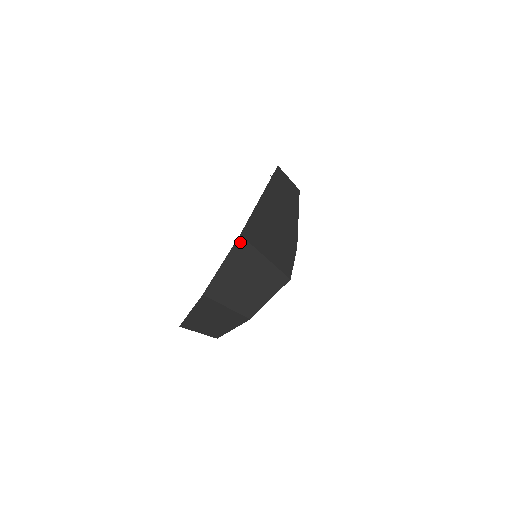
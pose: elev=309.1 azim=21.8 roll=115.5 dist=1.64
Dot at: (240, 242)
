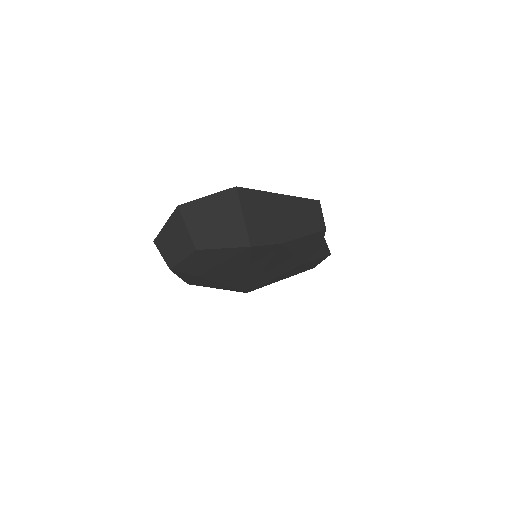
Dot at: (232, 191)
